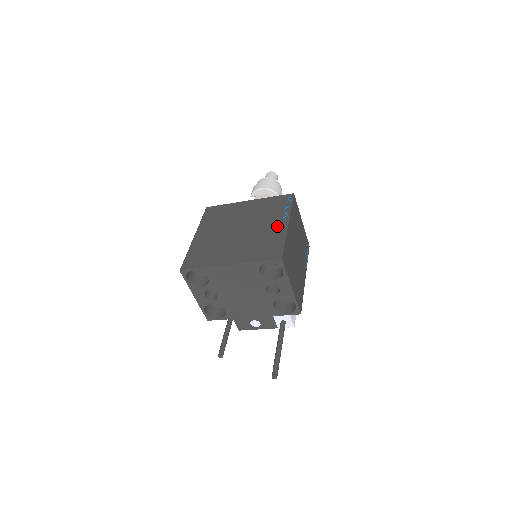
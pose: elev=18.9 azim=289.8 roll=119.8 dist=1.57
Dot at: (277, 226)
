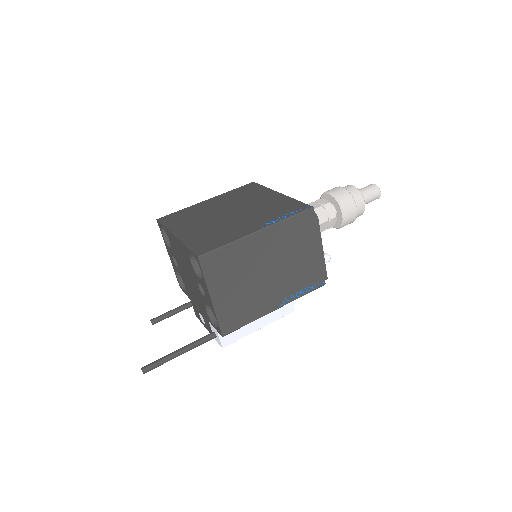
Dot at: (249, 227)
